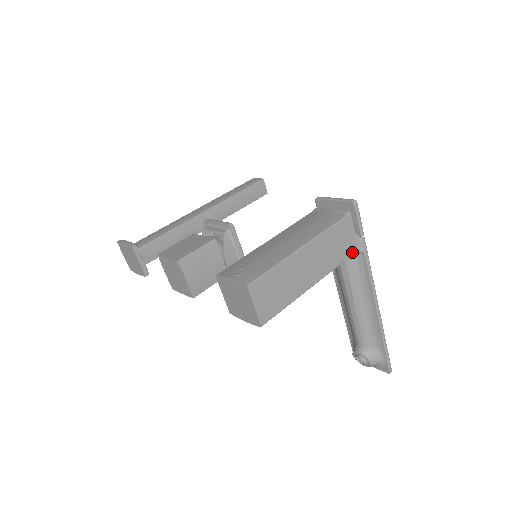
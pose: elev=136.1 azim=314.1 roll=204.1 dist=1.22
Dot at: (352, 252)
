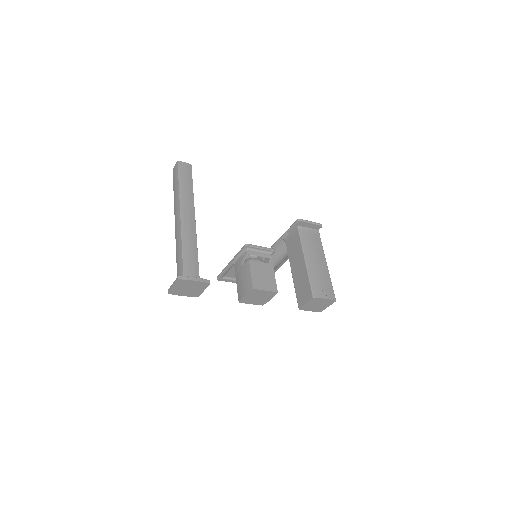
Dot at: occluded
